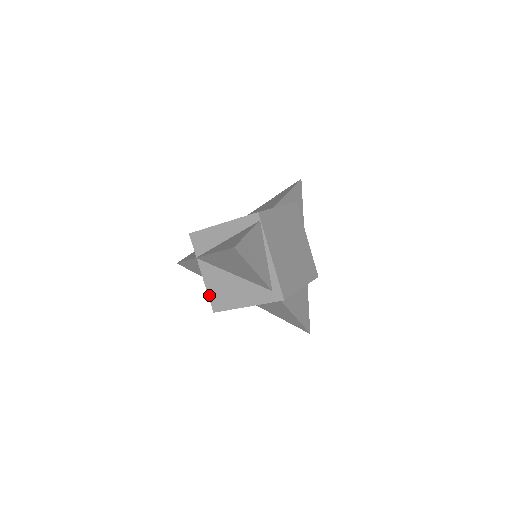
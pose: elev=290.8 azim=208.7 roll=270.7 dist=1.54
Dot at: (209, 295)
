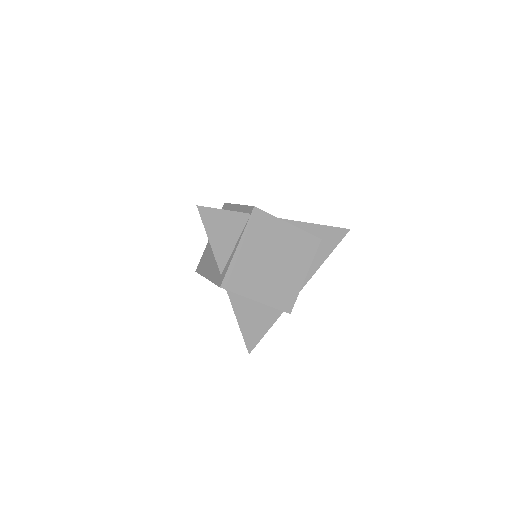
Dot at: (202, 256)
